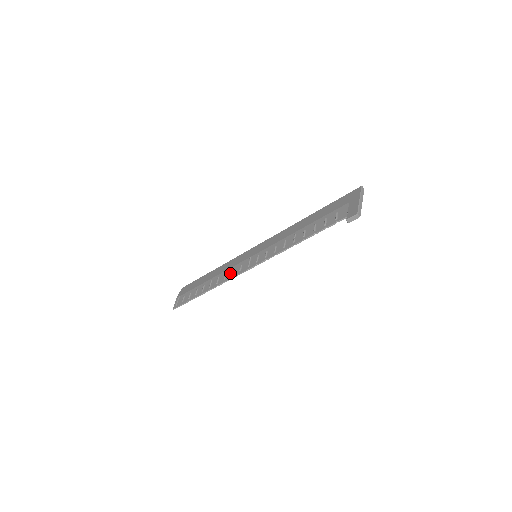
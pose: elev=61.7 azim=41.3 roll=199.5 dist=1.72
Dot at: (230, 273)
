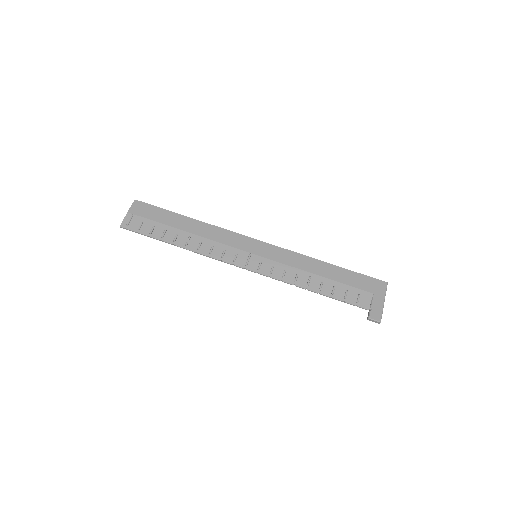
Dot at: (219, 251)
